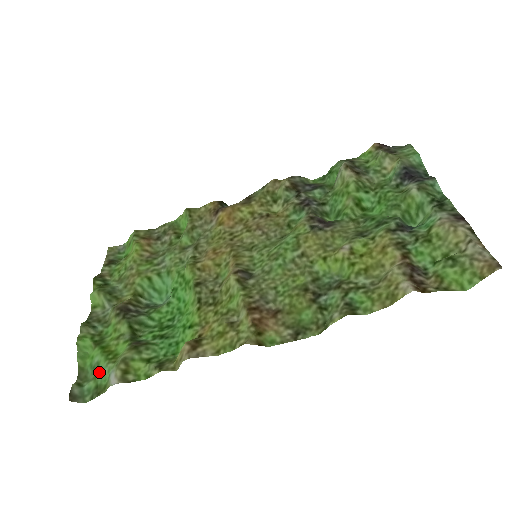
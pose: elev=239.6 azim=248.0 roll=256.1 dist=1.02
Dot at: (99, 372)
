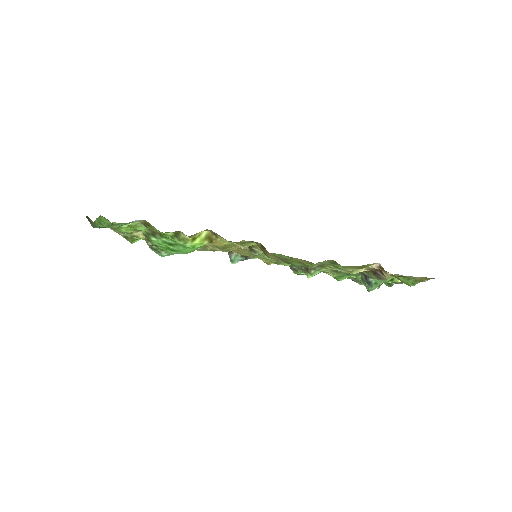
Dot at: (116, 225)
